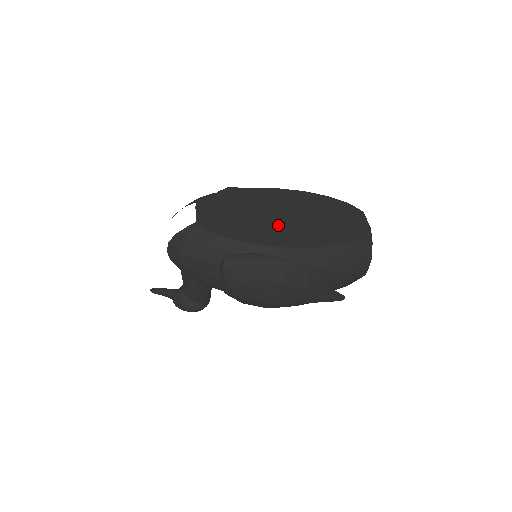
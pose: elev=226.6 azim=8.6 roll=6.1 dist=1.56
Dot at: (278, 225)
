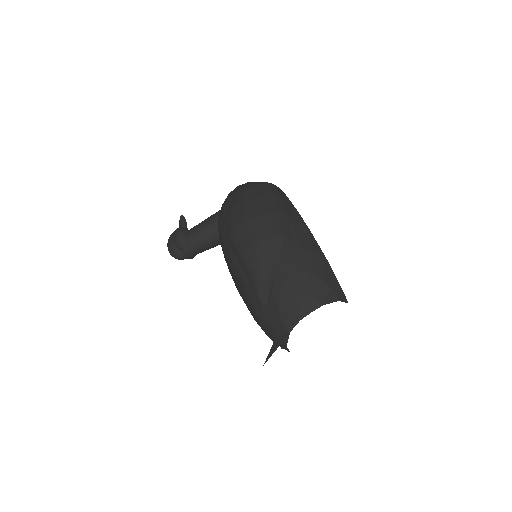
Dot at: occluded
